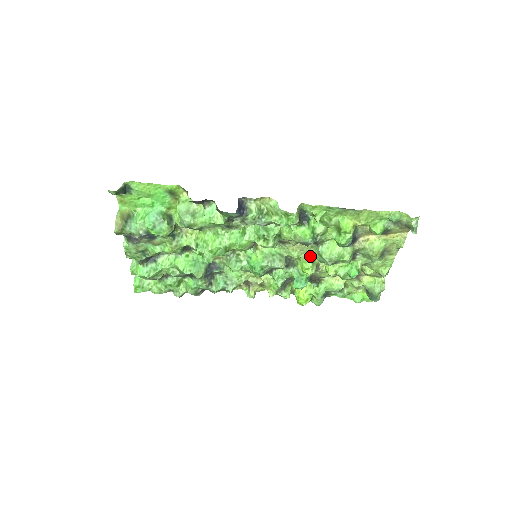
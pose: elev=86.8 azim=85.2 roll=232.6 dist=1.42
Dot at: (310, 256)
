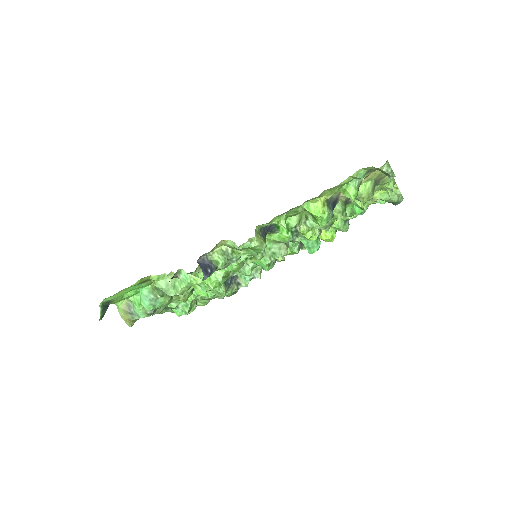
Dot at: (304, 228)
